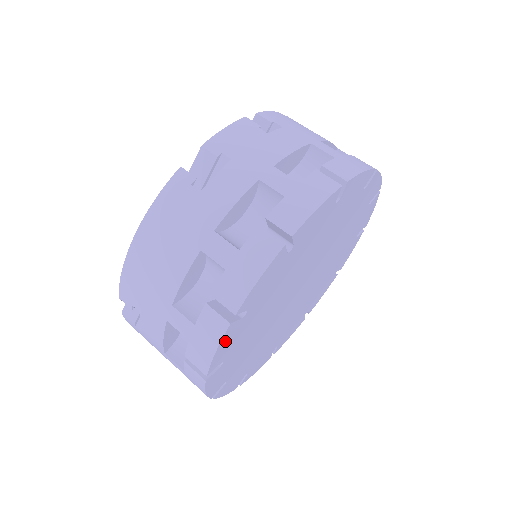
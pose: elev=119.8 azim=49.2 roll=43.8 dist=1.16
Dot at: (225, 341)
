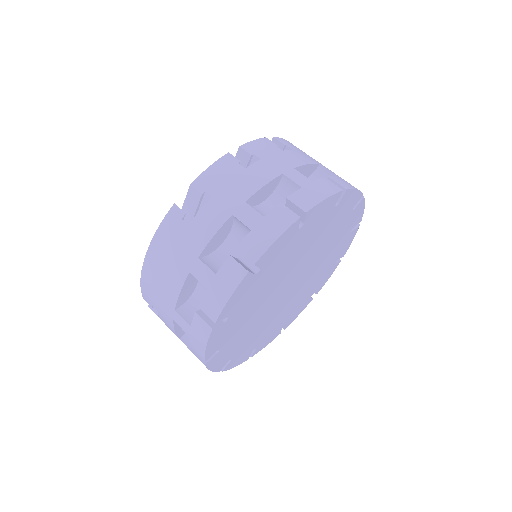
Dot at: (213, 339)
